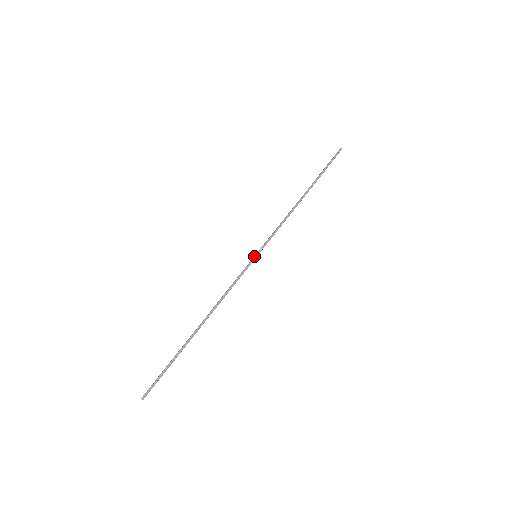
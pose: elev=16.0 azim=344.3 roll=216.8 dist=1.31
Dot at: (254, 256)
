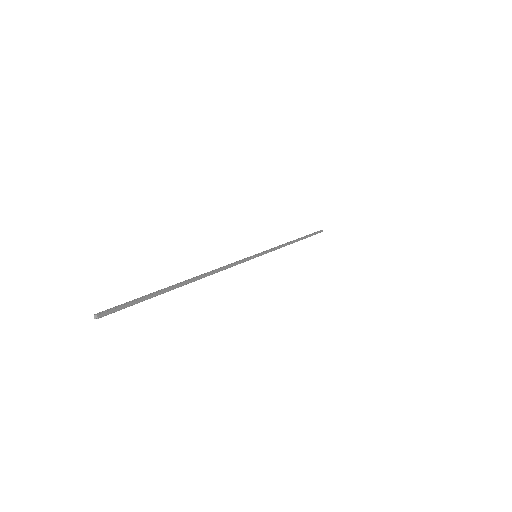
Dot at: (256, 254)
